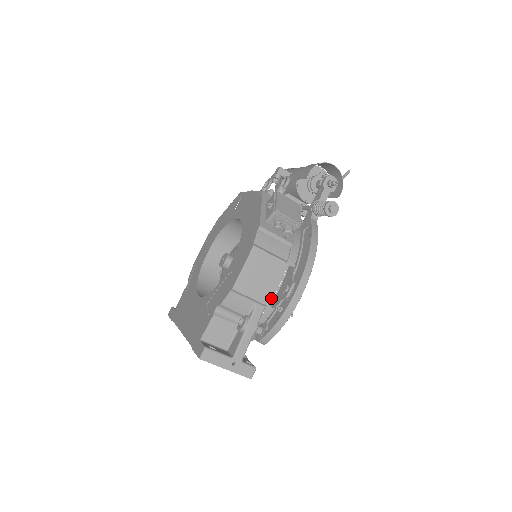
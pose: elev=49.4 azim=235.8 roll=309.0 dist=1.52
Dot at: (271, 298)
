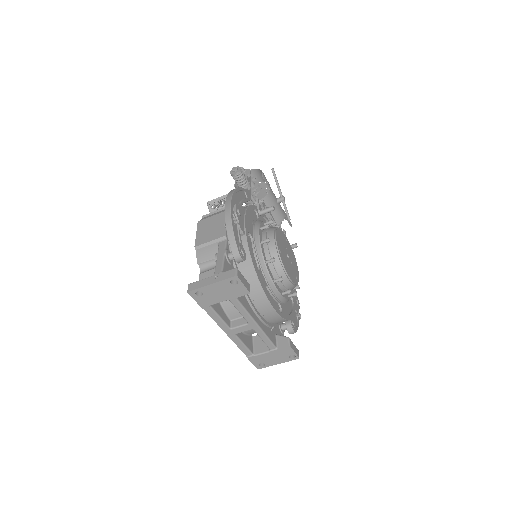
Dot at: (225, 231)
